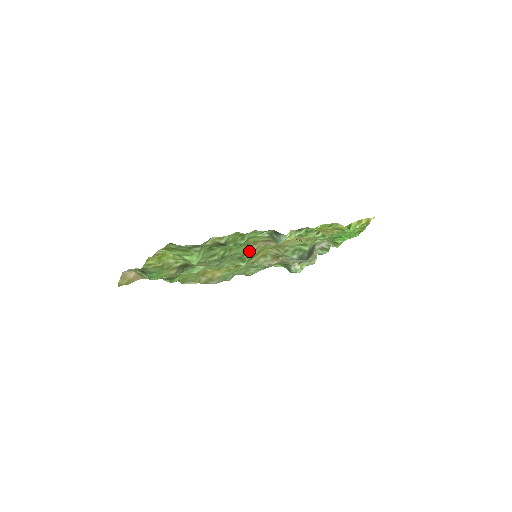
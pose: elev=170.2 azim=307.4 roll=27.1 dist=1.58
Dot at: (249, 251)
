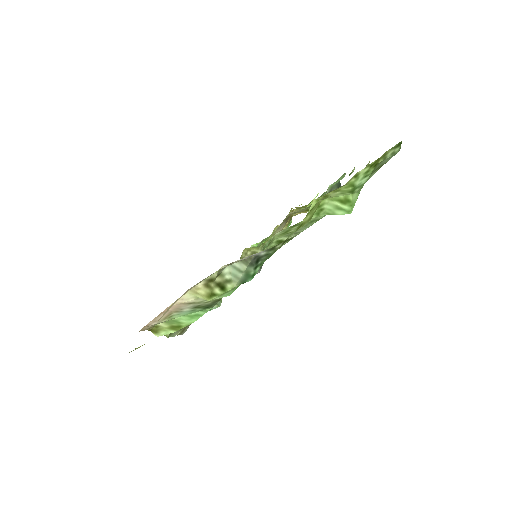
Dot at: occluded
